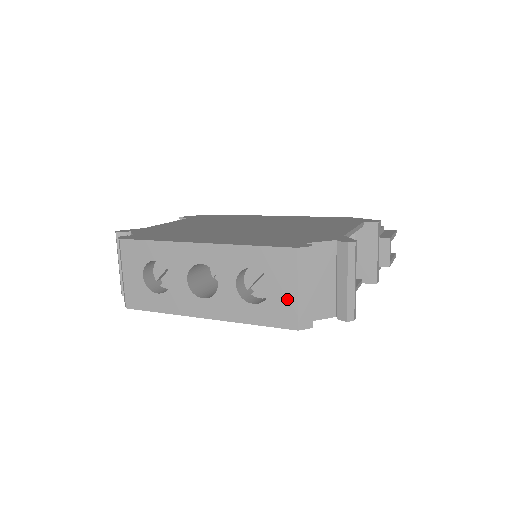
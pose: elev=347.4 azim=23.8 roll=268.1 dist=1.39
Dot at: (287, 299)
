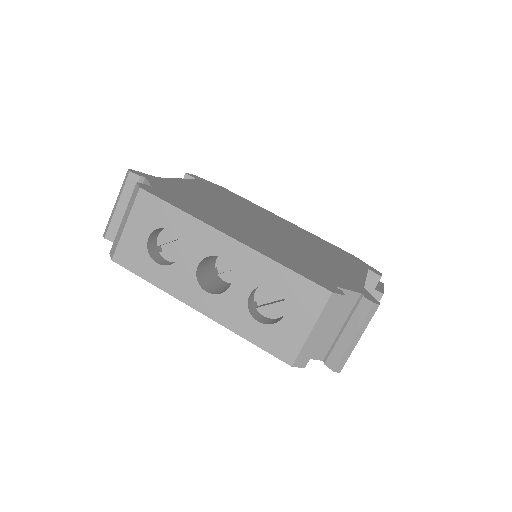
Dot at: (296, 333)
